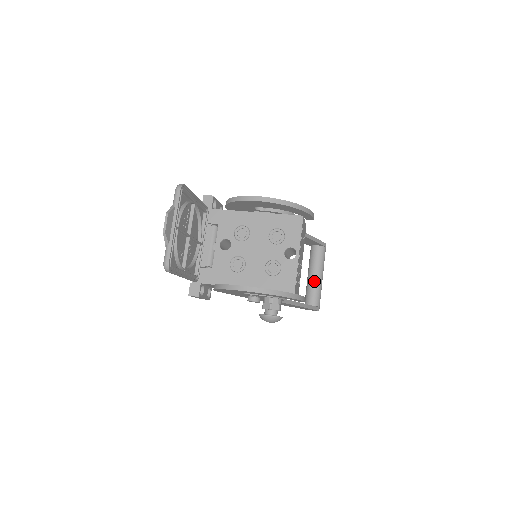
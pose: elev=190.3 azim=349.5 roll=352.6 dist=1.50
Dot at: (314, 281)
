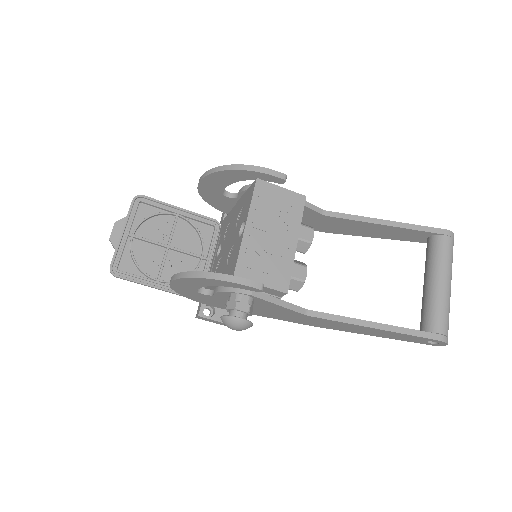
Dot at: (425, 292)
